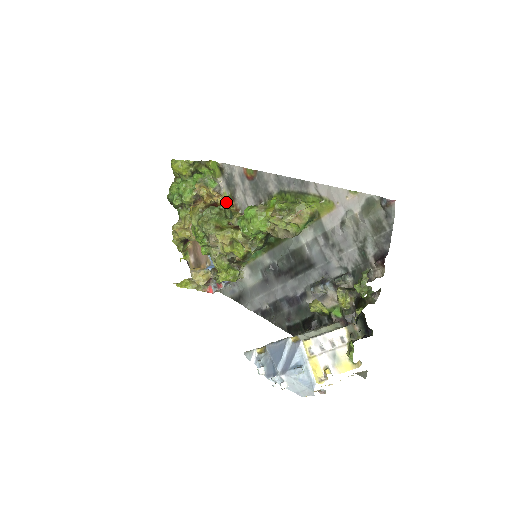
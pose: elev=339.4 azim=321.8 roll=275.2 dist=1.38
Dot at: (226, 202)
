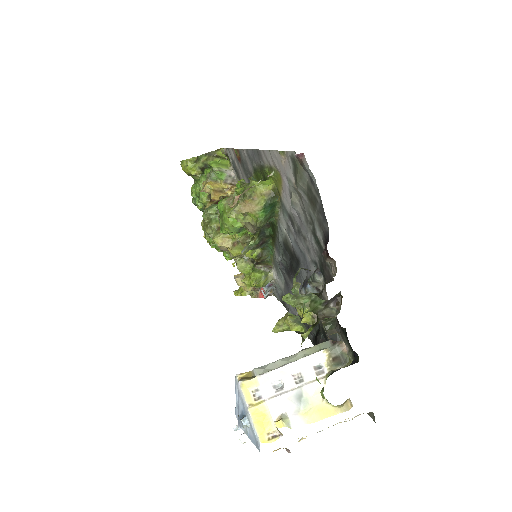
Dot at: occluded
